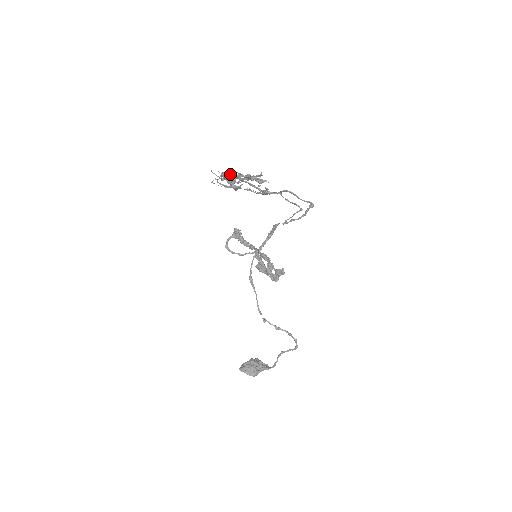
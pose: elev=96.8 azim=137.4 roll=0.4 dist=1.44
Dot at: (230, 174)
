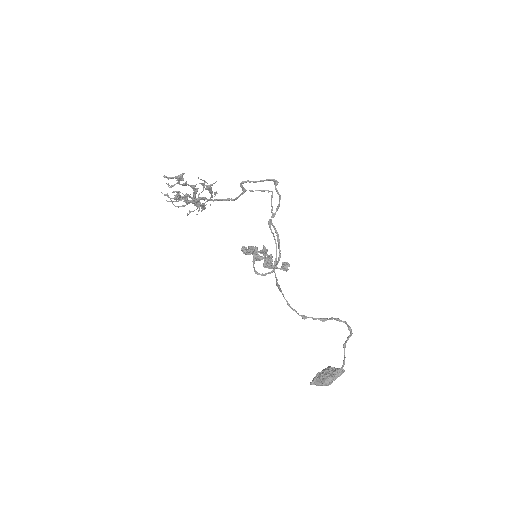
Dot at: (174, 192)
